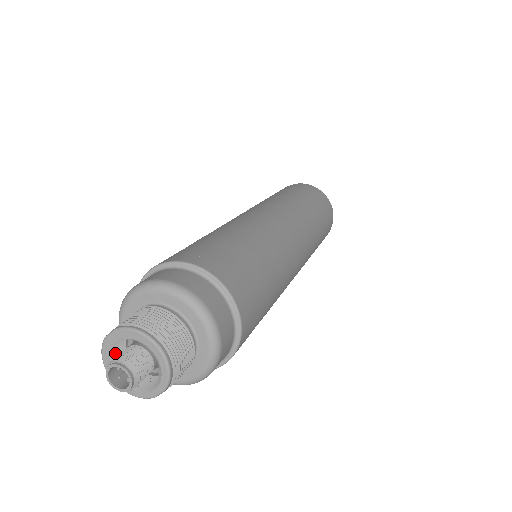
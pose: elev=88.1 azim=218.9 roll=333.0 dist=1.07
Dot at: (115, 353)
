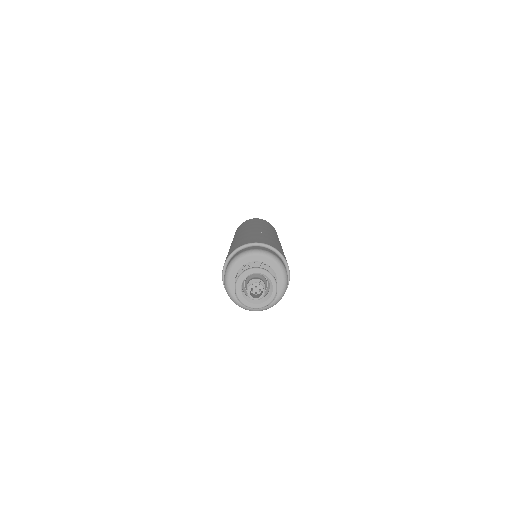
Dot at: (245, 298)
